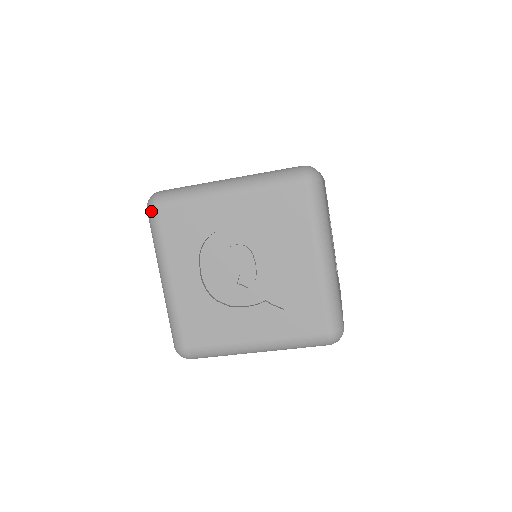
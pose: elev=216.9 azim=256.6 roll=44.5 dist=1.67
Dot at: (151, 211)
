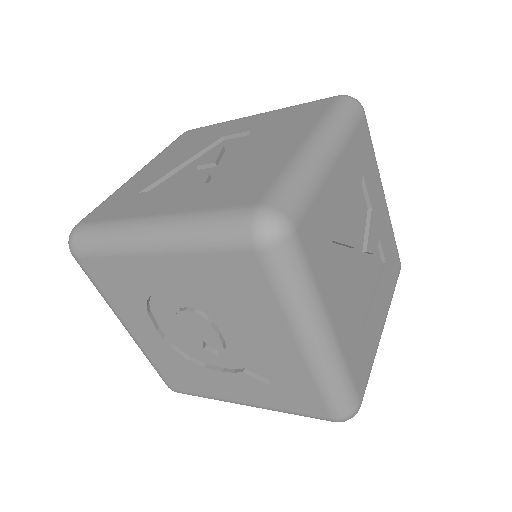
Dot at: occluded
